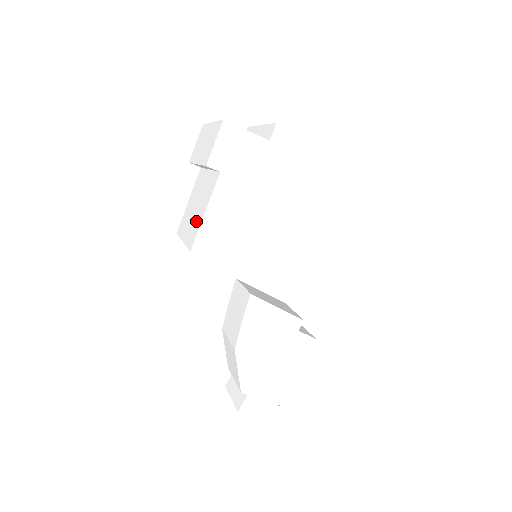
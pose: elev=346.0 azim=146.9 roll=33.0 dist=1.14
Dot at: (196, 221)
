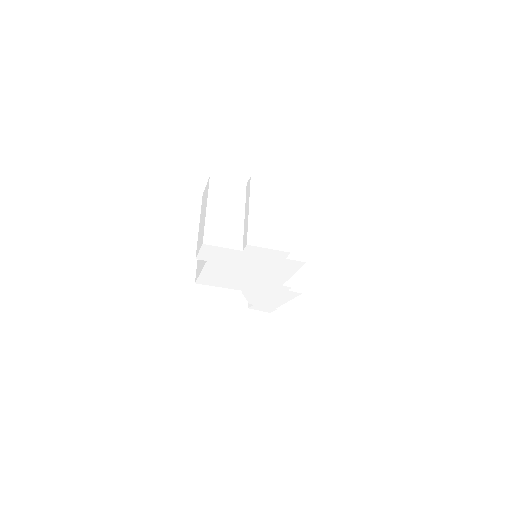
Dot at: (200, 262)
